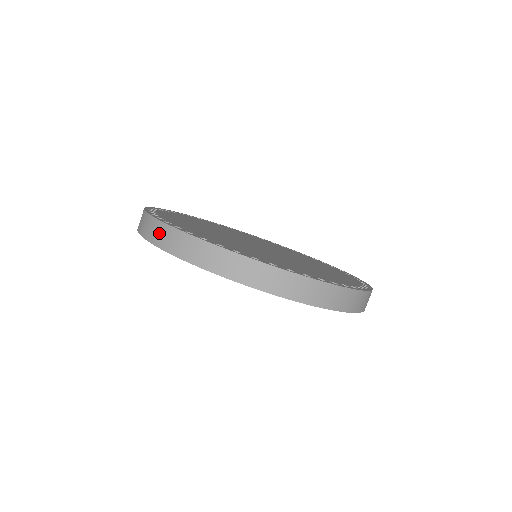
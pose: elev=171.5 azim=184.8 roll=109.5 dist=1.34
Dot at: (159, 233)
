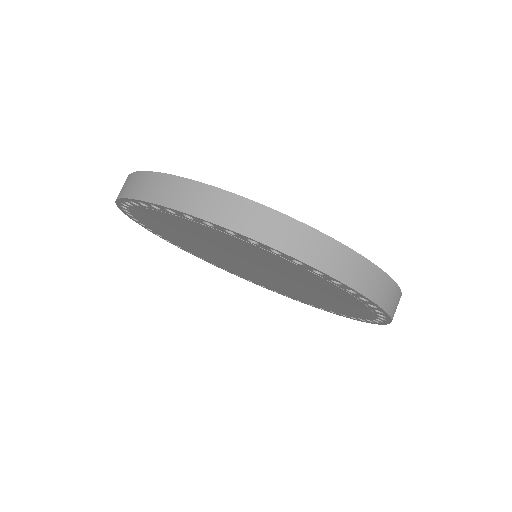
Dot at: occluded
